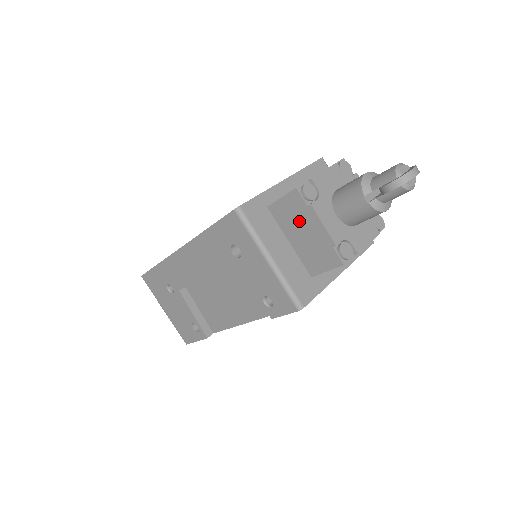
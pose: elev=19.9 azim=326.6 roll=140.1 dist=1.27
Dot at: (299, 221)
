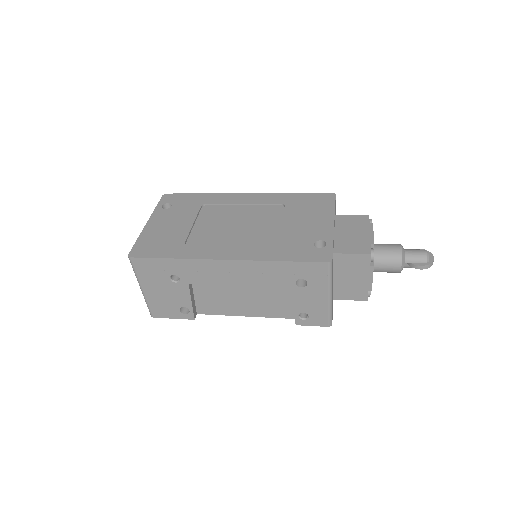
Dot at: (355, 270)
